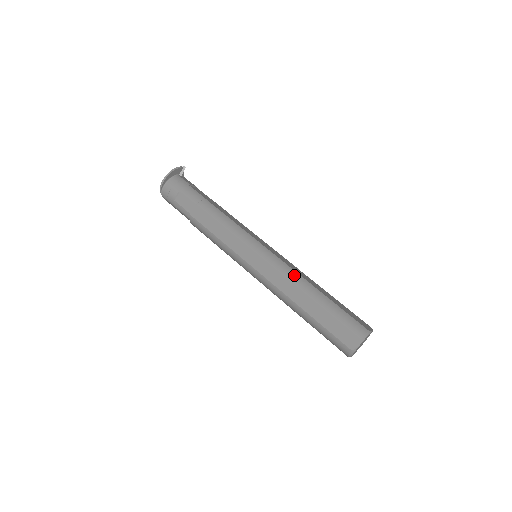
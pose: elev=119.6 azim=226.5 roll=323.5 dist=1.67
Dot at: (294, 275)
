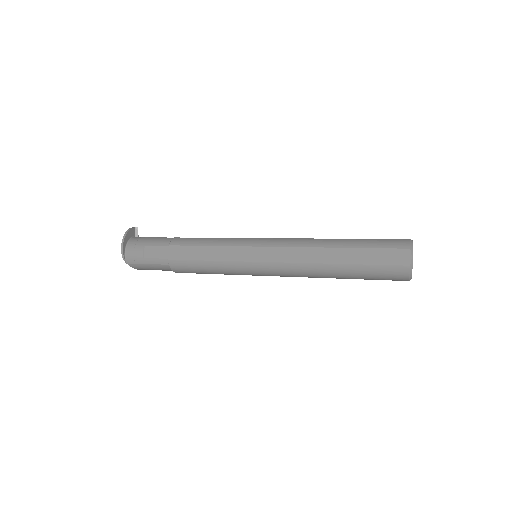
Dot at: (305, 241)
